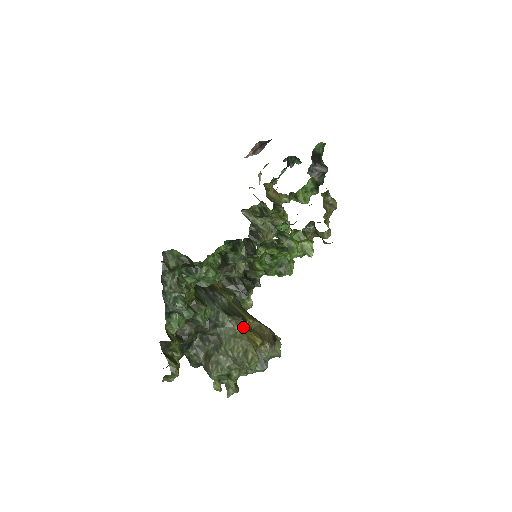
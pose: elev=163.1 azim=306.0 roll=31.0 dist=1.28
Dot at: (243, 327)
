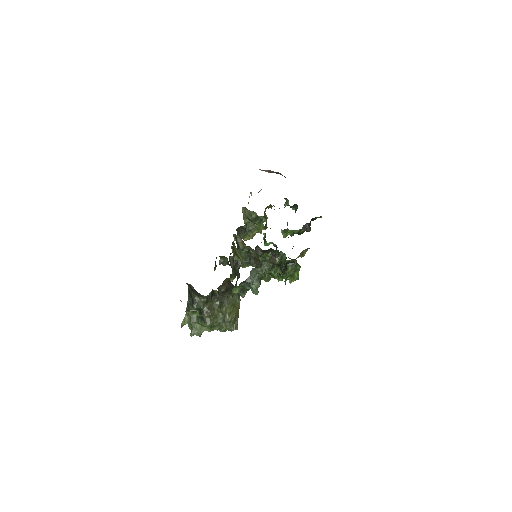
Dot at: occluded
